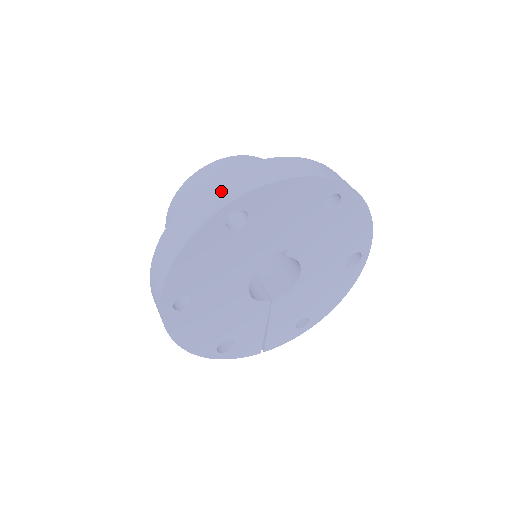
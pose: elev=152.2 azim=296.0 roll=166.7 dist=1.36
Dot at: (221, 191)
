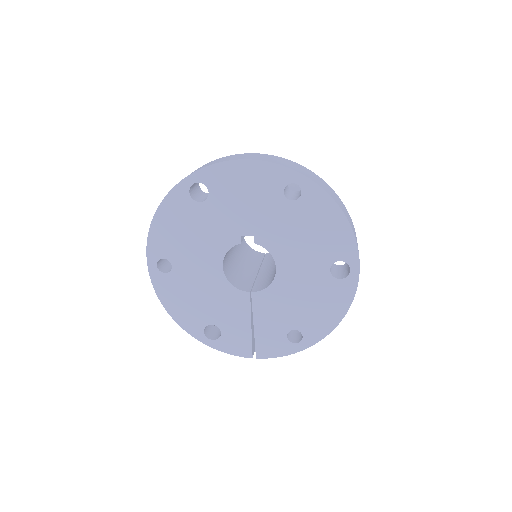
Dot at: occluded
